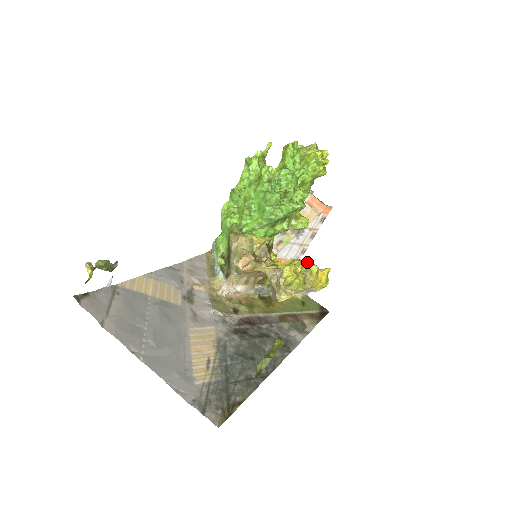
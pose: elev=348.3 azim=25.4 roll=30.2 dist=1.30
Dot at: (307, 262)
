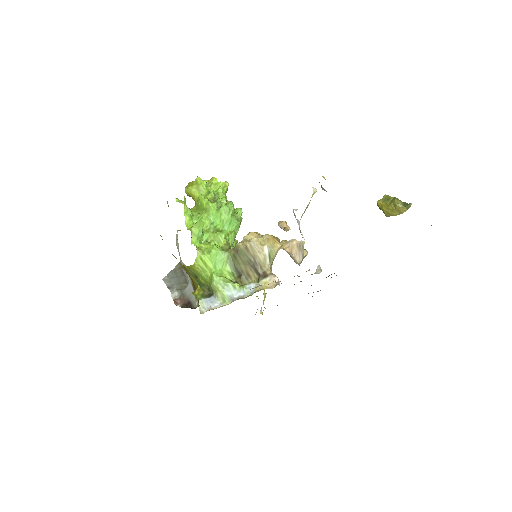
Dot at: occluded
